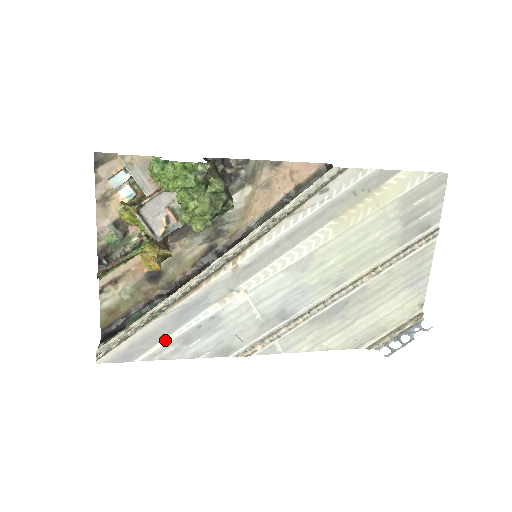
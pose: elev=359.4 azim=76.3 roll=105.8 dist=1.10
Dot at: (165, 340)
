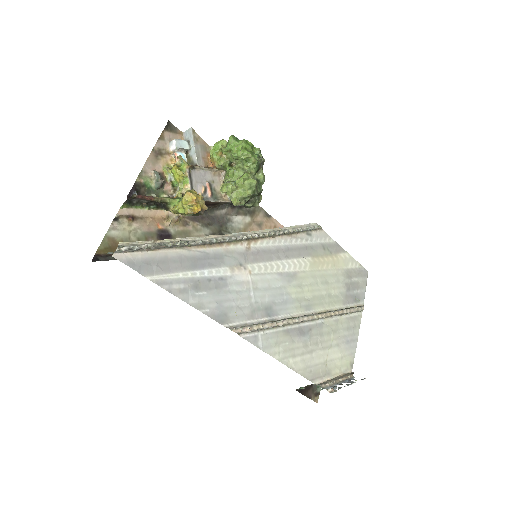
Dot at: (179, 274)
